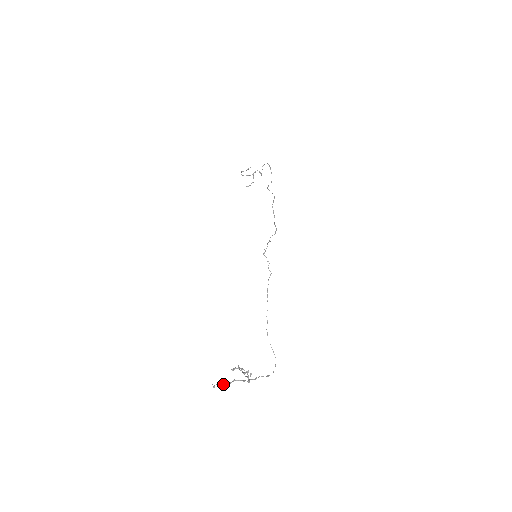
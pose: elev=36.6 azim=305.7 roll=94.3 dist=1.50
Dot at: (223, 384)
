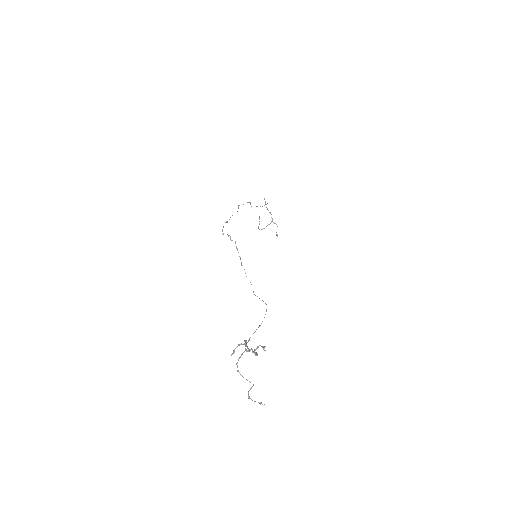
Dot at: (252, 386)
